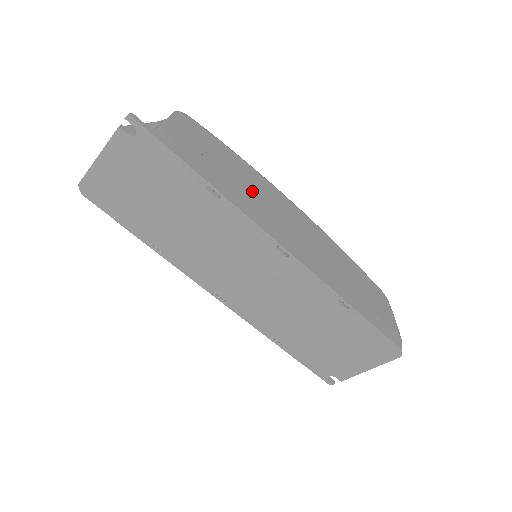
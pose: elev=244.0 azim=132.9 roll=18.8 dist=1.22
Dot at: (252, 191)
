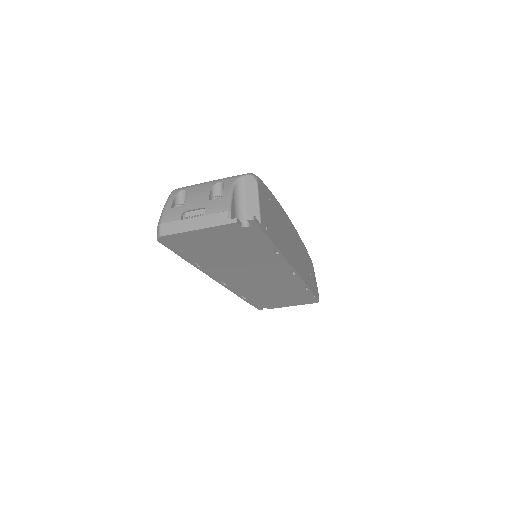
Dot at: (283, 231)
